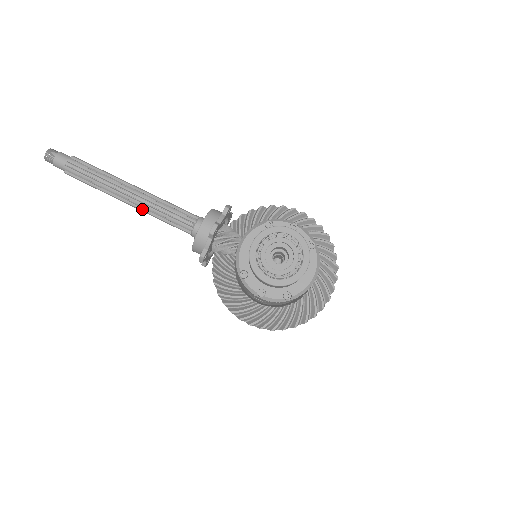
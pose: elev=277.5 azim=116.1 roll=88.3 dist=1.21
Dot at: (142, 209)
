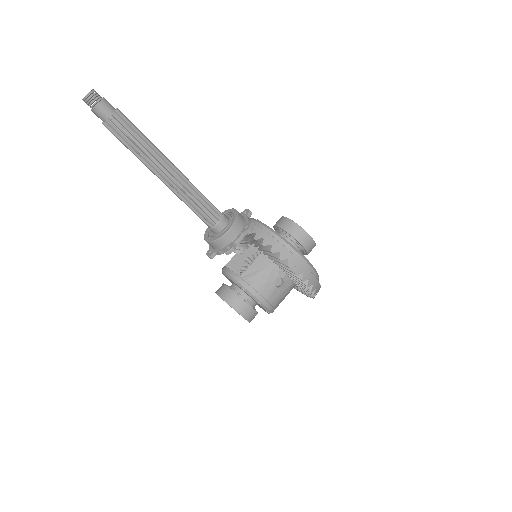
Dot at: occluded
